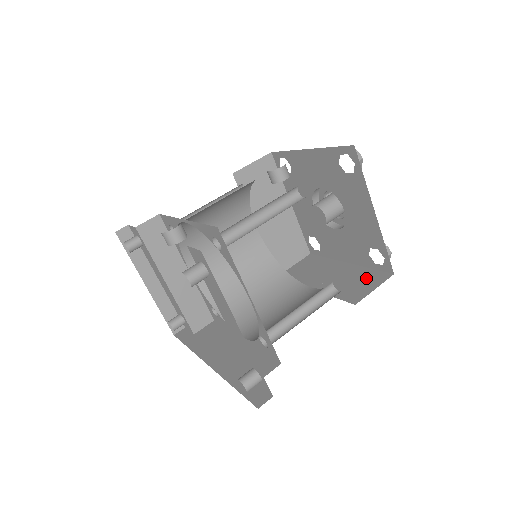
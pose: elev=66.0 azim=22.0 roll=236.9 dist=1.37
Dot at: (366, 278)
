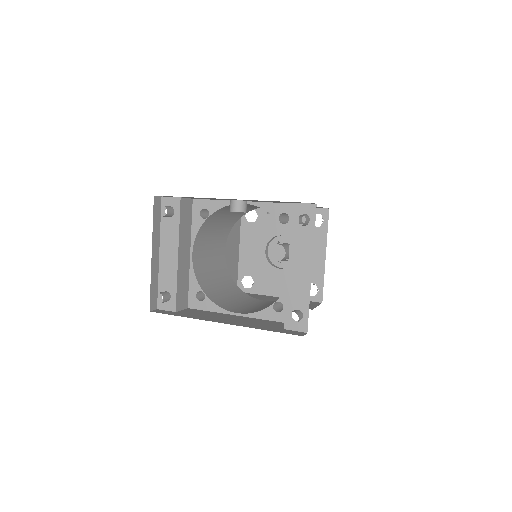
Dot at: occluded
